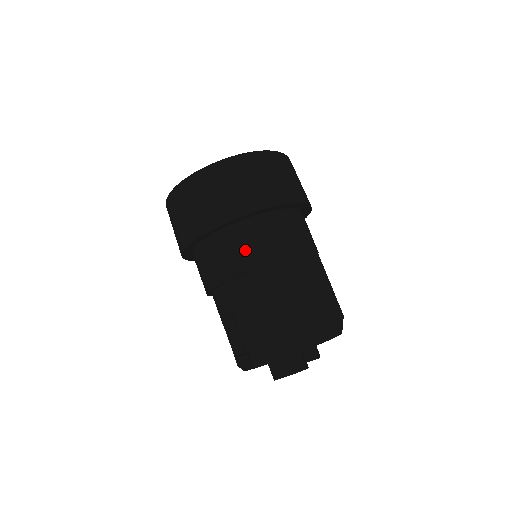
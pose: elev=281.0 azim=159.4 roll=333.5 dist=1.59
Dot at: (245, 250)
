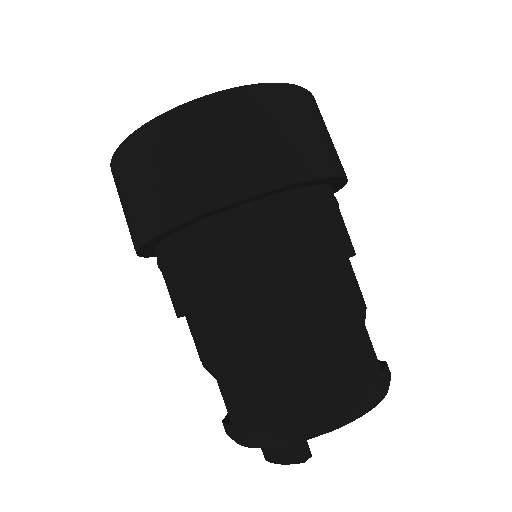
Dot at: (193, 277)
